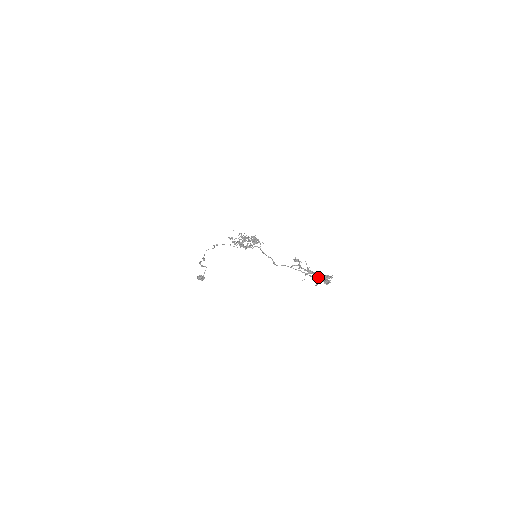
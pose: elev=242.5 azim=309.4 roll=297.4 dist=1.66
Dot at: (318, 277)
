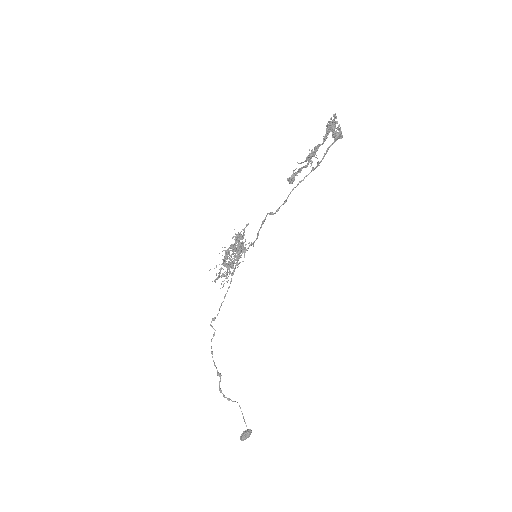
Dot at: (323, 140)
